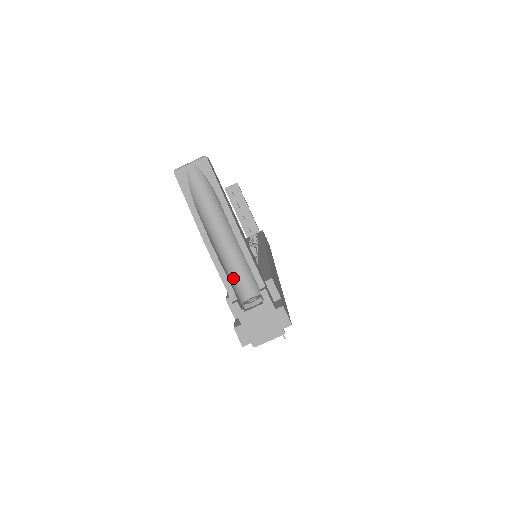
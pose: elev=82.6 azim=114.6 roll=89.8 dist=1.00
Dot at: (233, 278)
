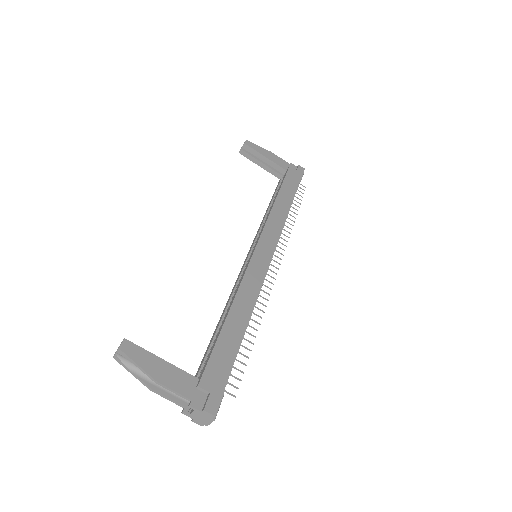
Dot at: occluded
